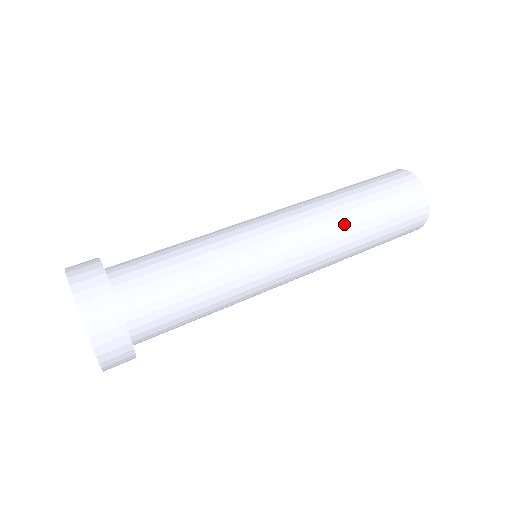
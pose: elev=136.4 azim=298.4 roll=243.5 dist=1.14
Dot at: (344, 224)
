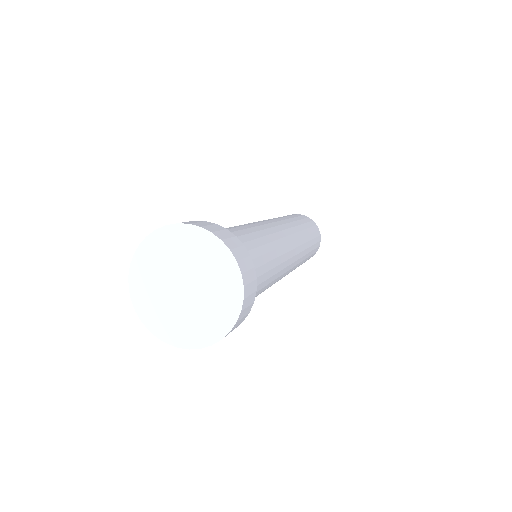
Dot at: (297, 228)
